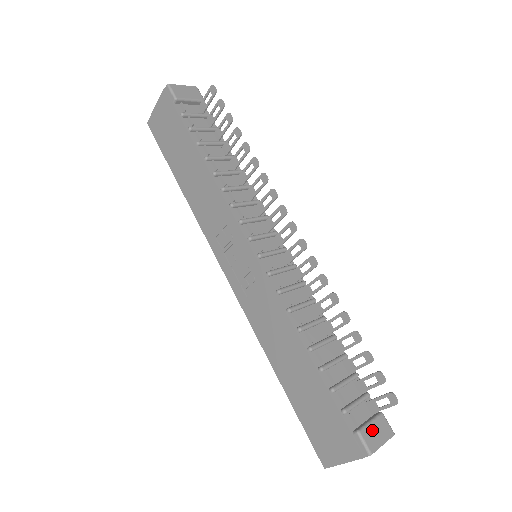
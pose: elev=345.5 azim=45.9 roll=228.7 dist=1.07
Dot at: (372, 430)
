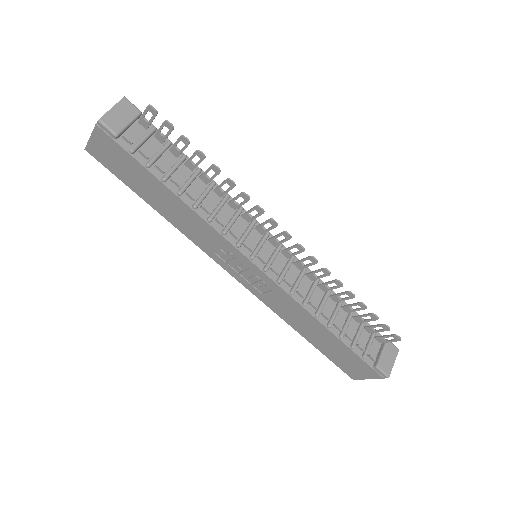
Dot at: (385, 359)
